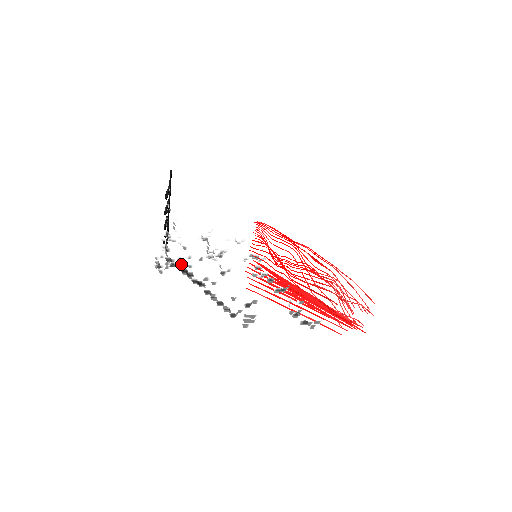
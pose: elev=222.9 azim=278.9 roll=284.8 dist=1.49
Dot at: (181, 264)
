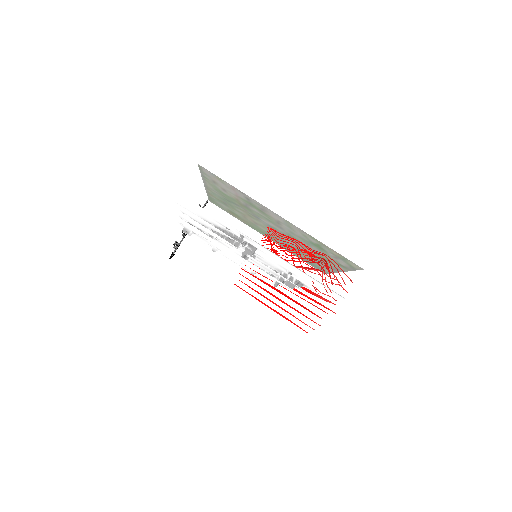
Dot at: occluded
